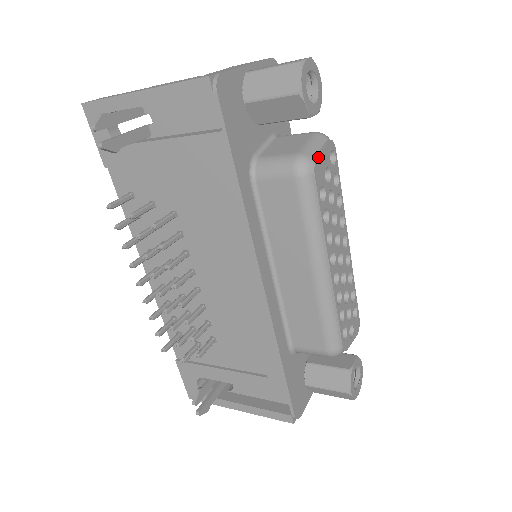
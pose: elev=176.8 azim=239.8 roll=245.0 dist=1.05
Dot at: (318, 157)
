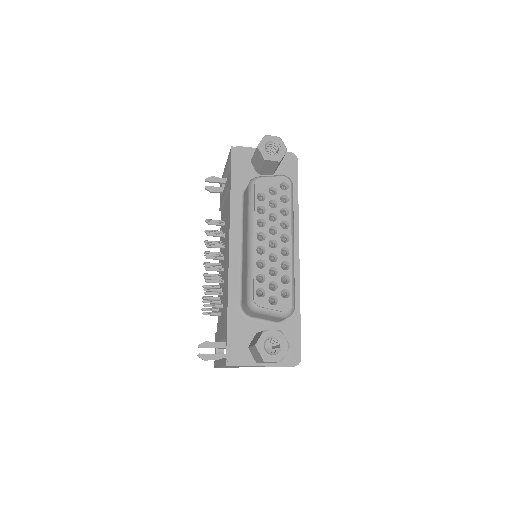
Dot at: (264, 178)
